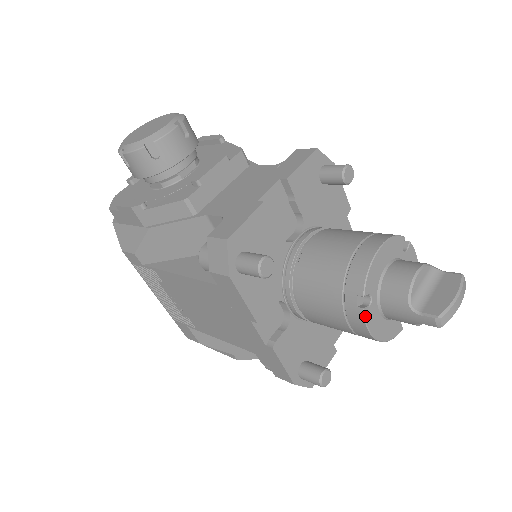
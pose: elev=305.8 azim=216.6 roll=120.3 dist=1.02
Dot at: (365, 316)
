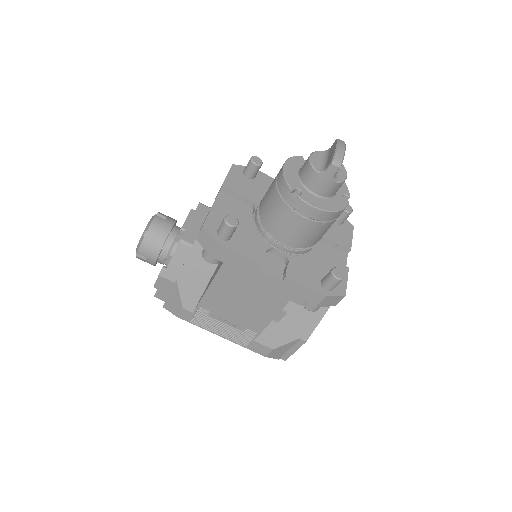
Dot at: (303, 200)
